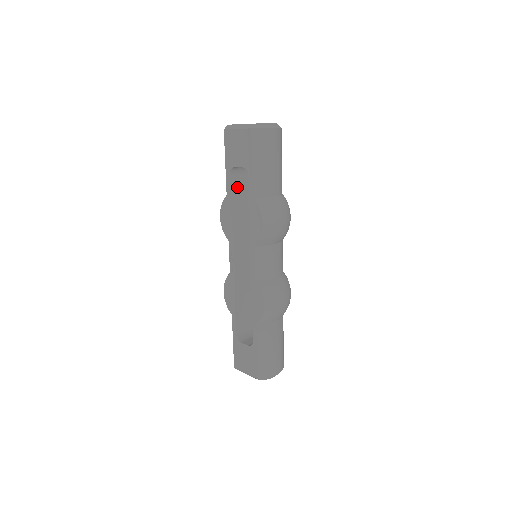
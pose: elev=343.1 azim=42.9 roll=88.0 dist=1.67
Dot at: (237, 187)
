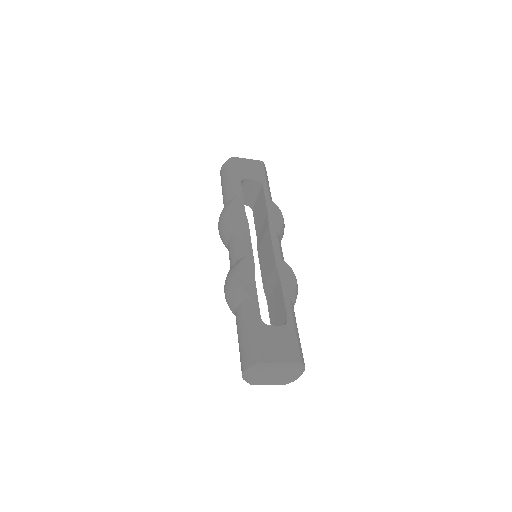
Dot at: occluded
